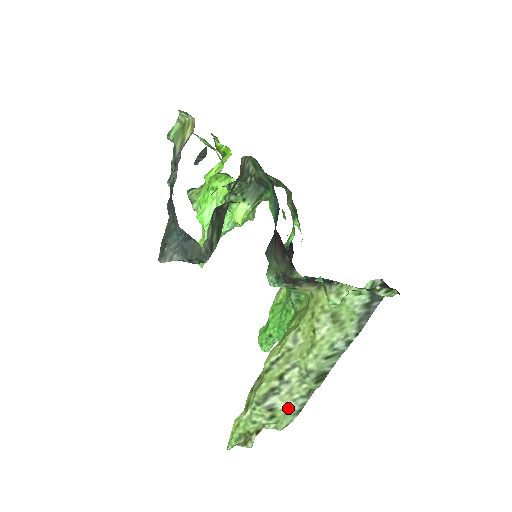
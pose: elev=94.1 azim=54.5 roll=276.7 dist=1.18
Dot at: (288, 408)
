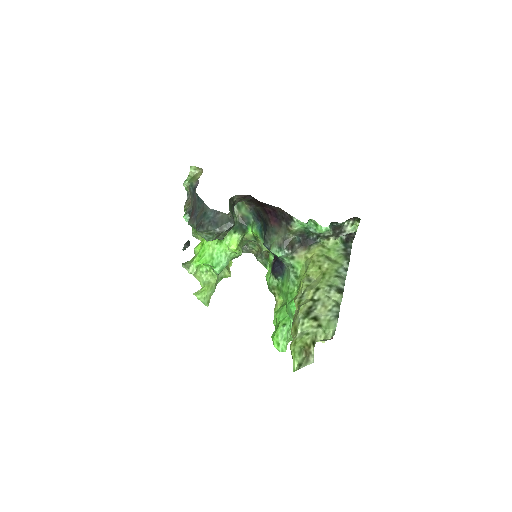
Dot at: (328, 316)
